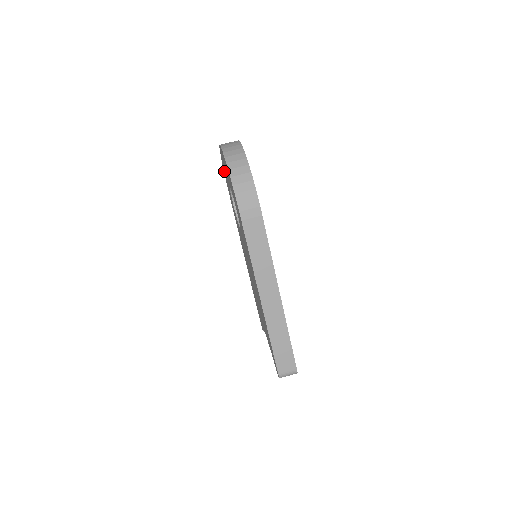
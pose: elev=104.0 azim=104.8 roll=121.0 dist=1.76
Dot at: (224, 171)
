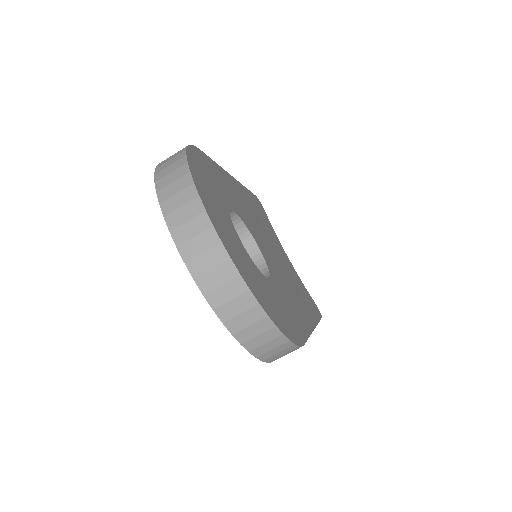
Dot at: occluded
